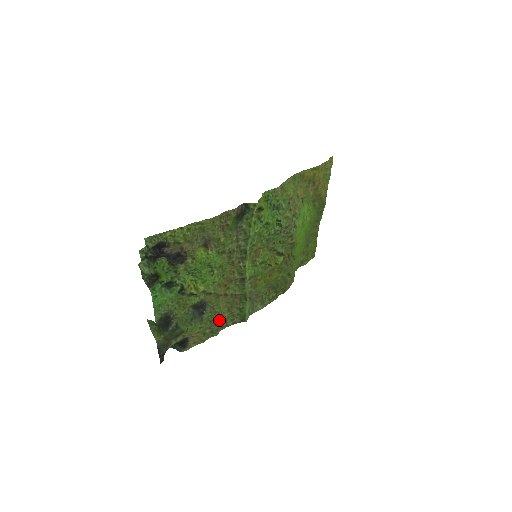
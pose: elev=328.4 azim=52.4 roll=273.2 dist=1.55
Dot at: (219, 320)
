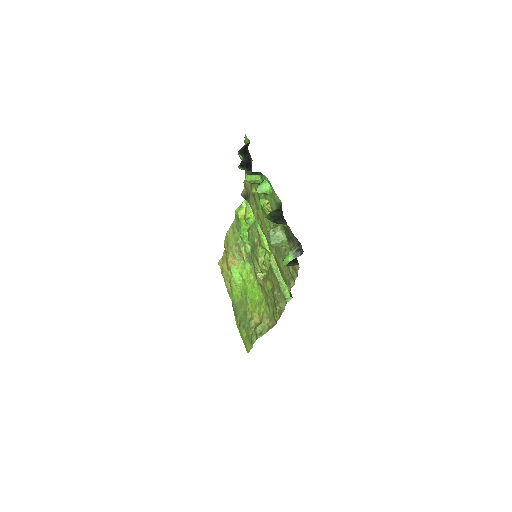
Dot at: (286, 270)
